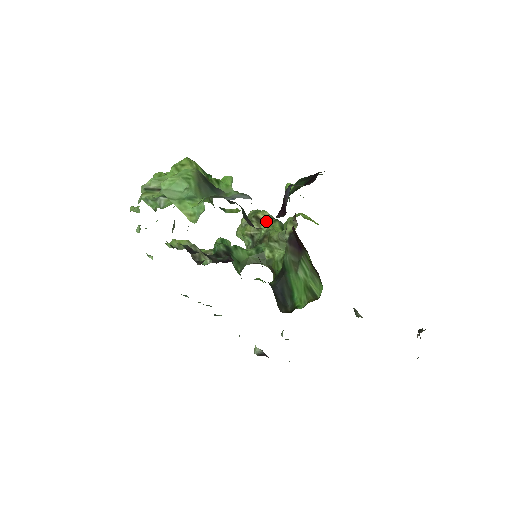
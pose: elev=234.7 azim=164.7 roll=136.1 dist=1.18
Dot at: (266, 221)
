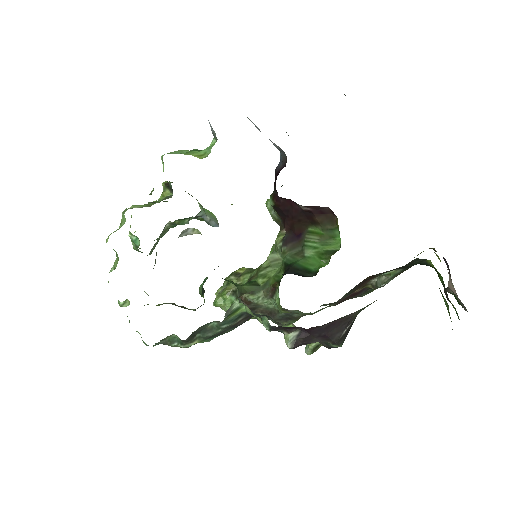
Dot at: (247, 272)
